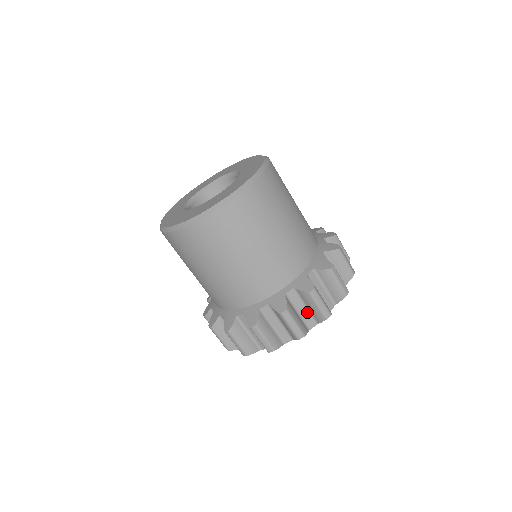
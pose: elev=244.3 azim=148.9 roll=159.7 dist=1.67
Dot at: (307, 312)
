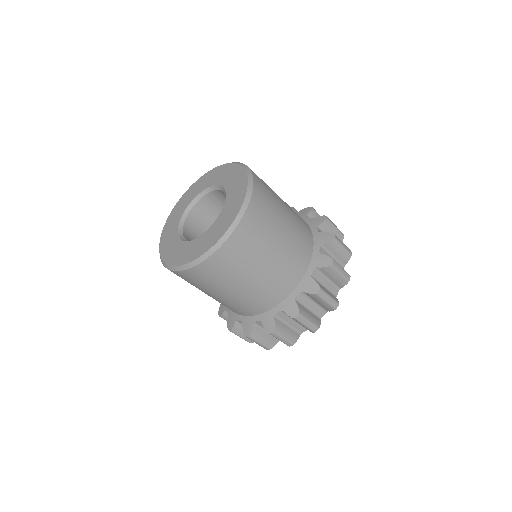
Dot at: (316, 305)
